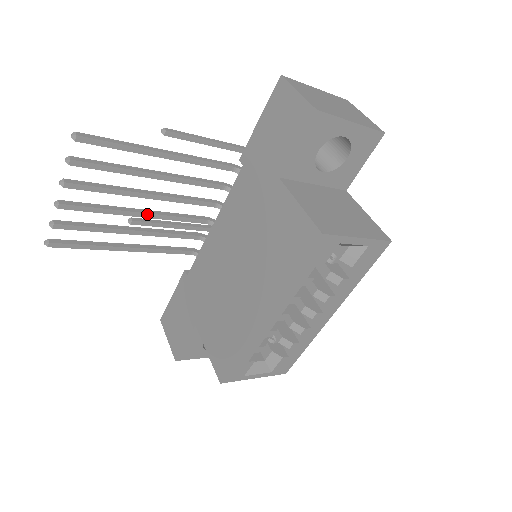
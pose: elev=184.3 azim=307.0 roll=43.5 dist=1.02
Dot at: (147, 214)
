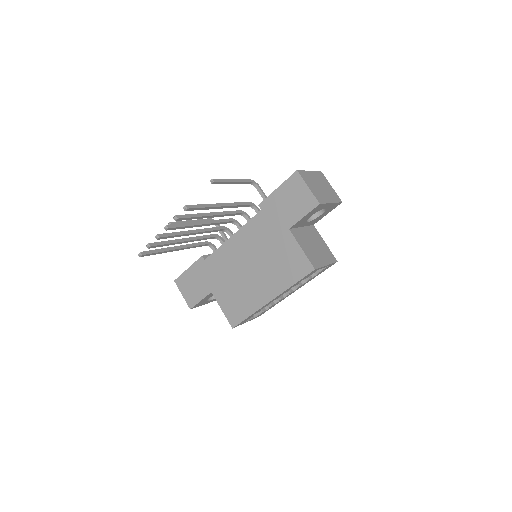
Dot at: (197, 233)
